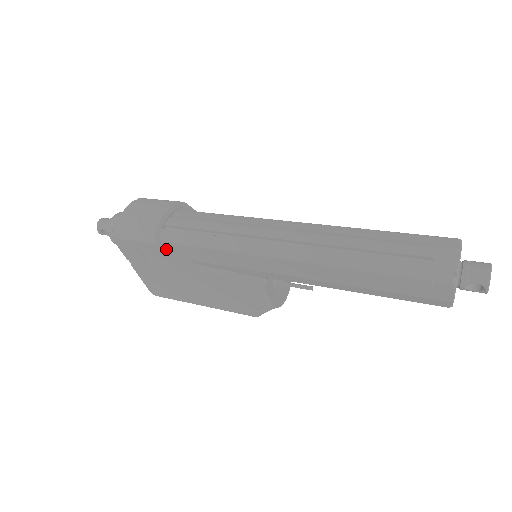
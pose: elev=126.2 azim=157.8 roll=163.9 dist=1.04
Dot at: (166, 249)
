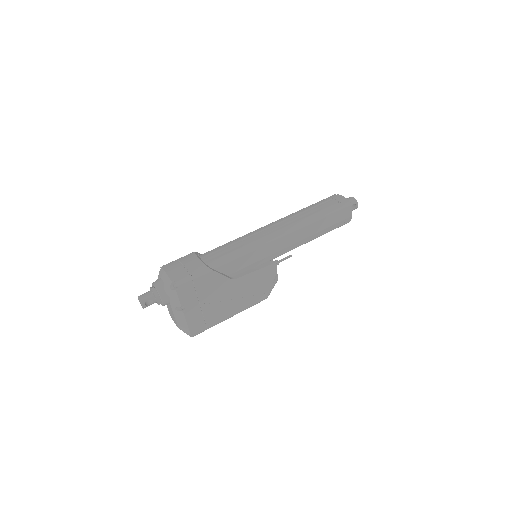
Dot at: (217, 272)
